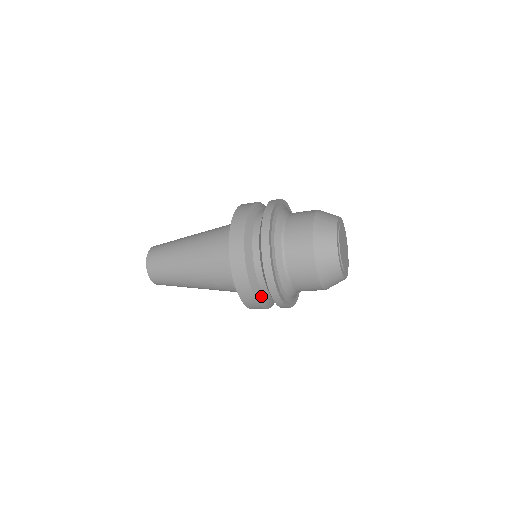
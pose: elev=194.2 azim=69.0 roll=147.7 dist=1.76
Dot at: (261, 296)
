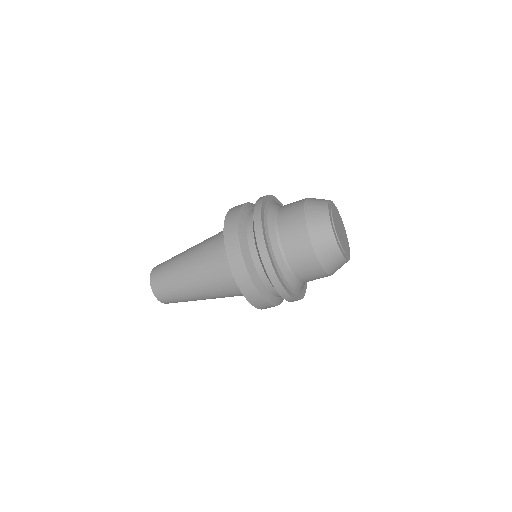
Dot at: (248, 254)
